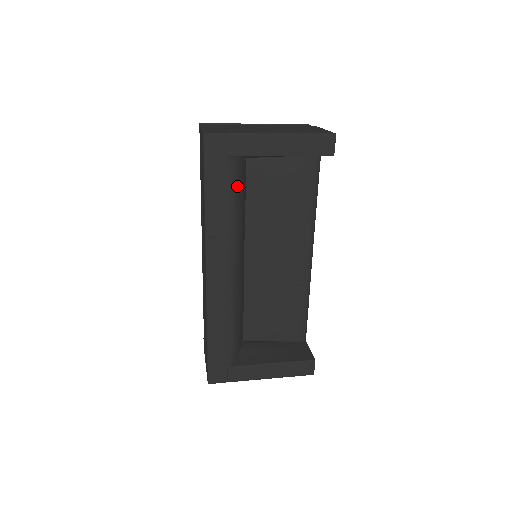
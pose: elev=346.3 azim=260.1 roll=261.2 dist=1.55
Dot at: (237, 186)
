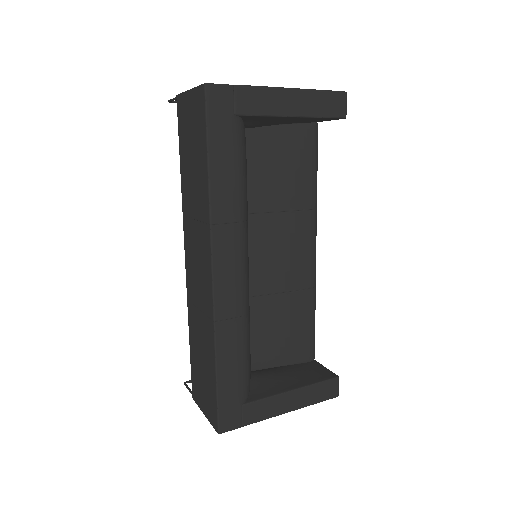
Dot at: (244, 156)
